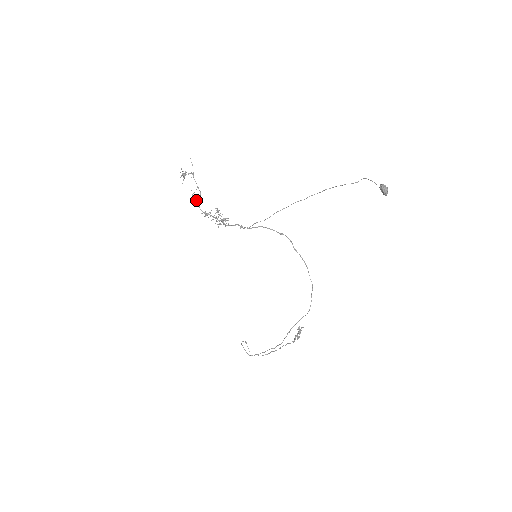
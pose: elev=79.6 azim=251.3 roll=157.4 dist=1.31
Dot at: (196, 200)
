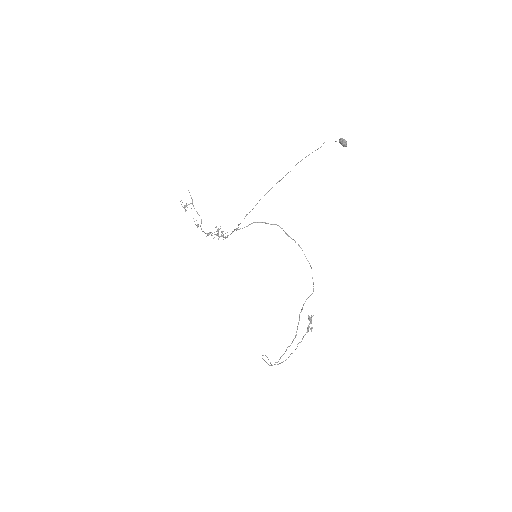
Dot at: (198, 224)
